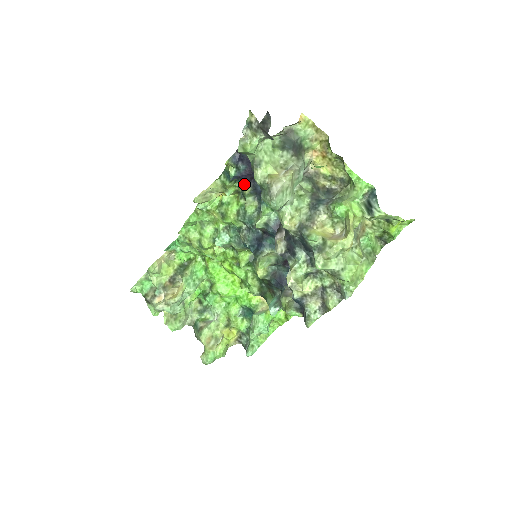
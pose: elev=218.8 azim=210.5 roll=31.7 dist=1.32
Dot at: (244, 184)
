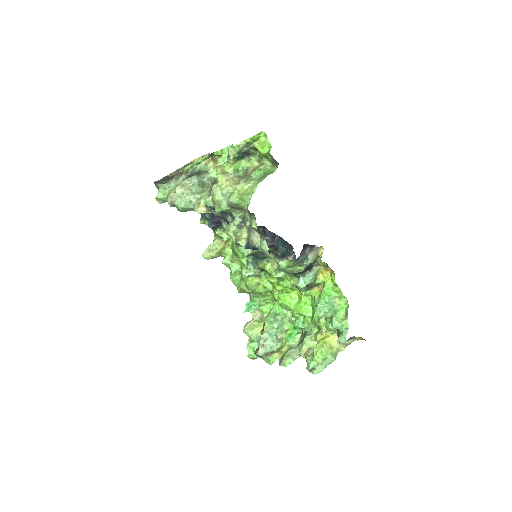
Dot at: occluded
